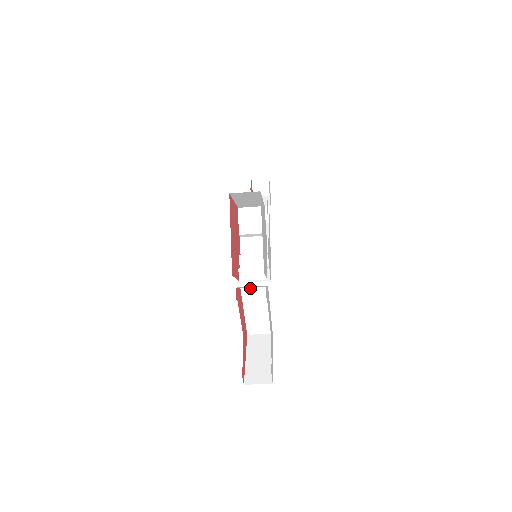
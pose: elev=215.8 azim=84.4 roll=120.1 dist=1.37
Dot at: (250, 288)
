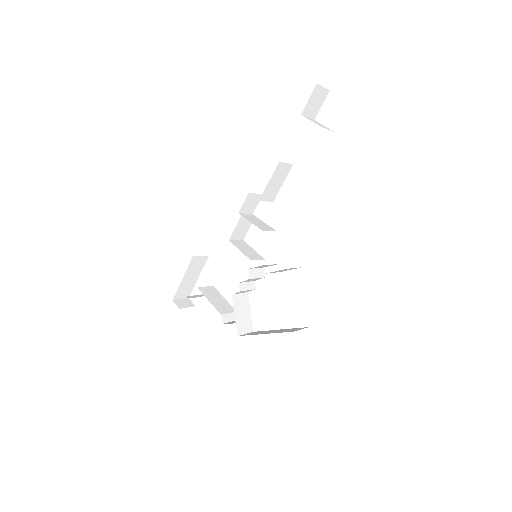
Dot at: occluded
